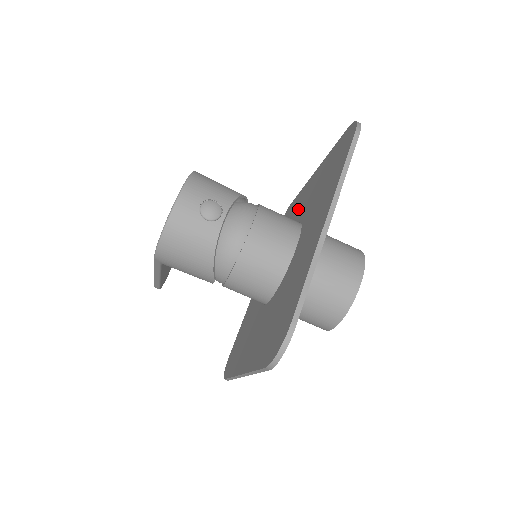
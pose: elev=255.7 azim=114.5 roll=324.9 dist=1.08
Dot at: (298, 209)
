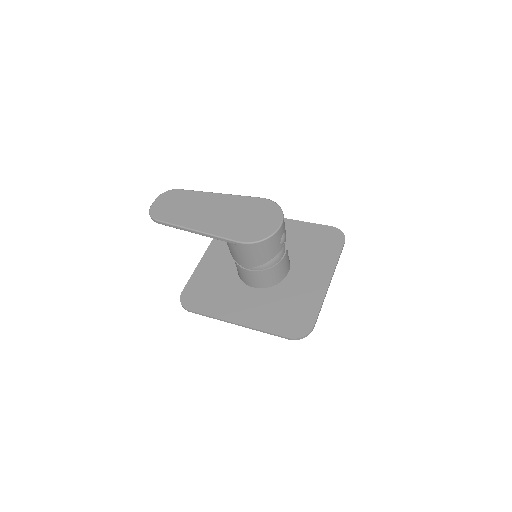
Dot at: occluded
